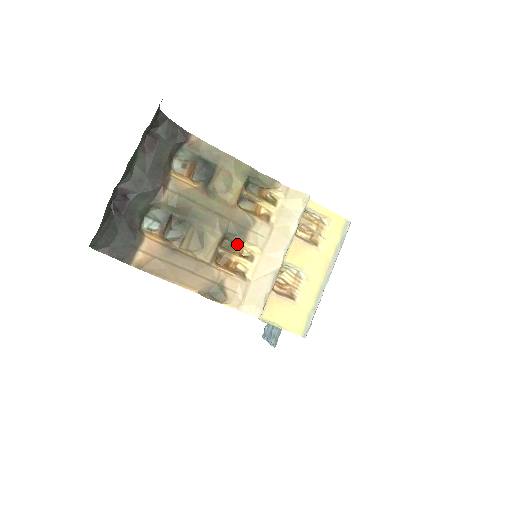
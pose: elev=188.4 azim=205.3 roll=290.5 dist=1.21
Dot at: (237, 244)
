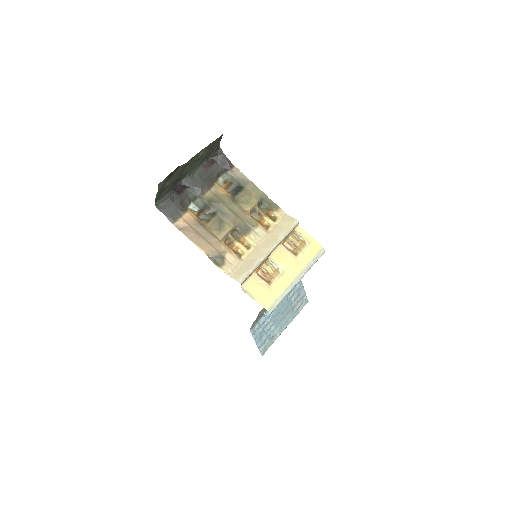
Dot at: (242, 237)
